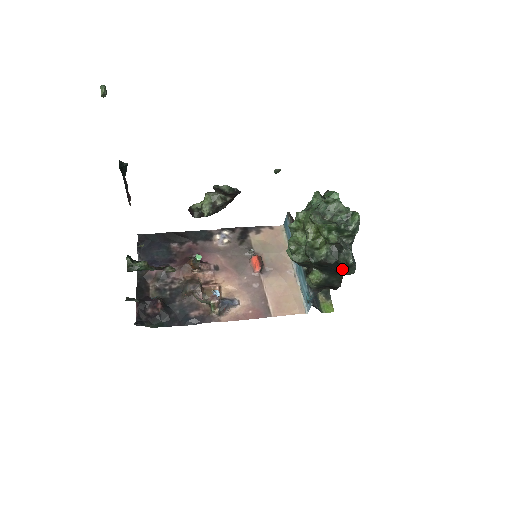
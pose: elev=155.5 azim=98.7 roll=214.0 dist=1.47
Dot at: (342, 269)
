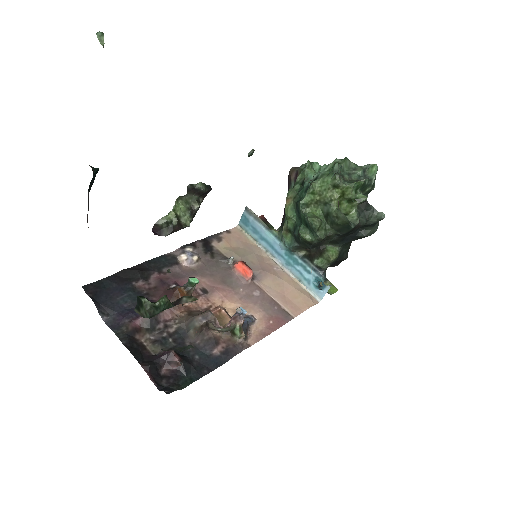
Dot at: (363, 232)
